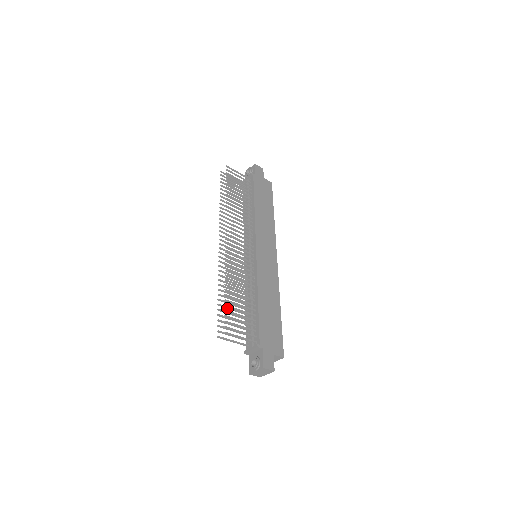
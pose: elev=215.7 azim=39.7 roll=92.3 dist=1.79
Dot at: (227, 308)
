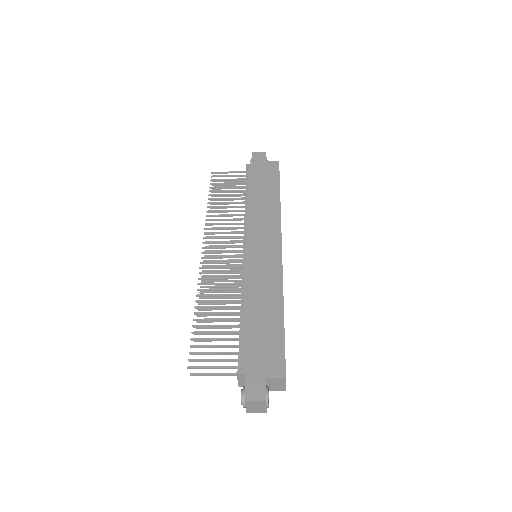
Dot at: (209, 334)
